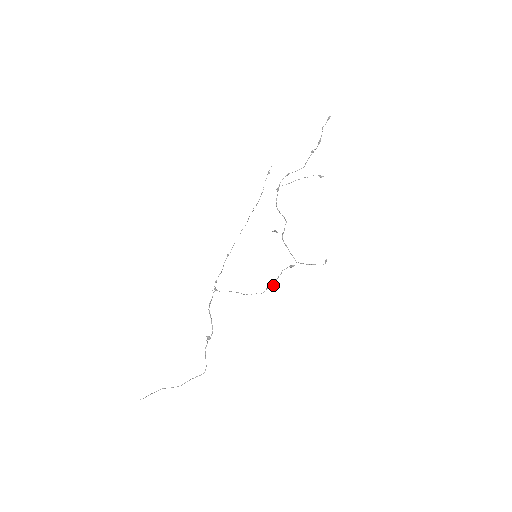
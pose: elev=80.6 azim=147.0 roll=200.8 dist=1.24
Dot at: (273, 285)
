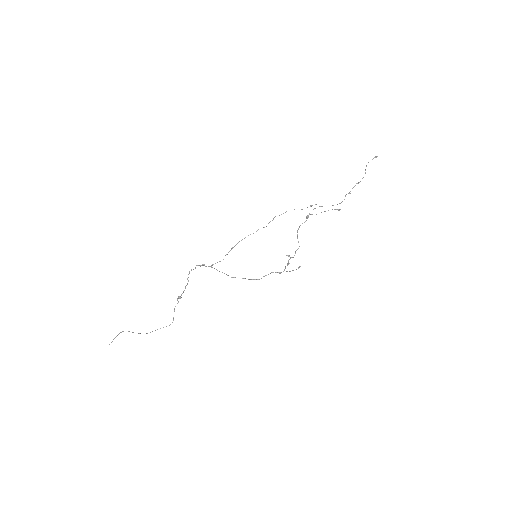
Dot at: occluded
